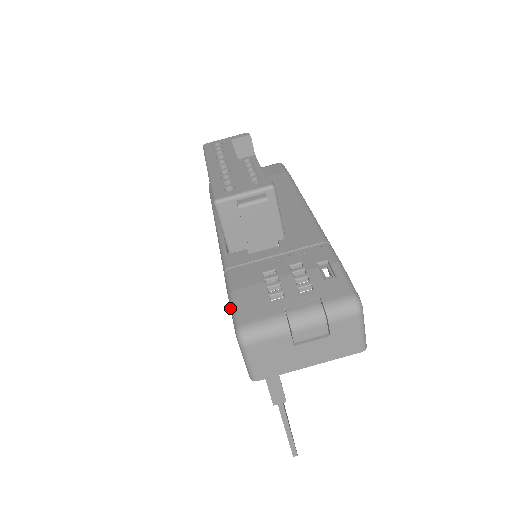
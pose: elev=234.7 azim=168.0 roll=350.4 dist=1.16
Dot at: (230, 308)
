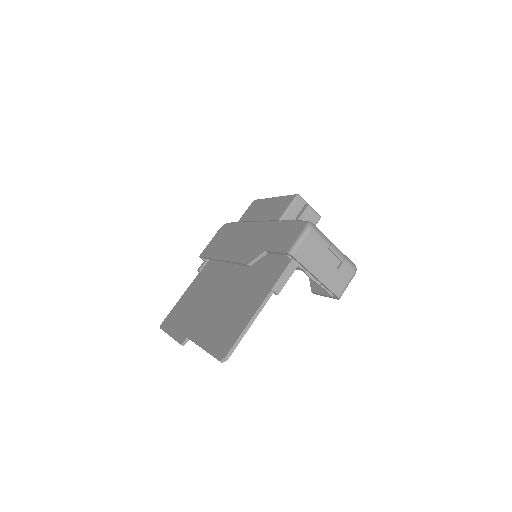
Dot at: (296, 221)
